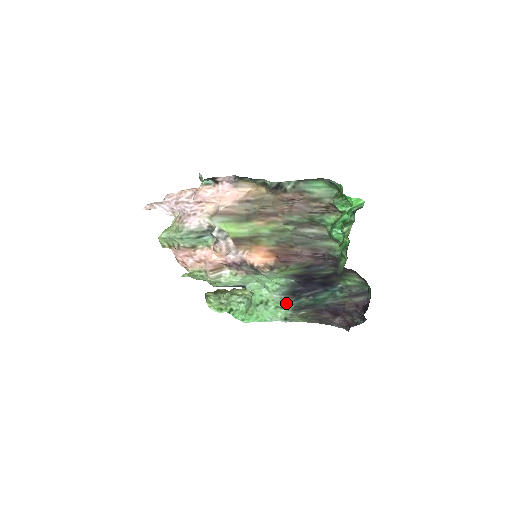
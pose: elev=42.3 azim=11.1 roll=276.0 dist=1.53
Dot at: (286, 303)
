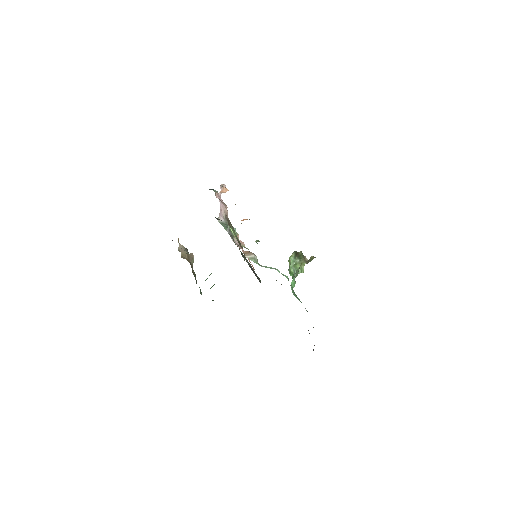
Dot at: occluded
